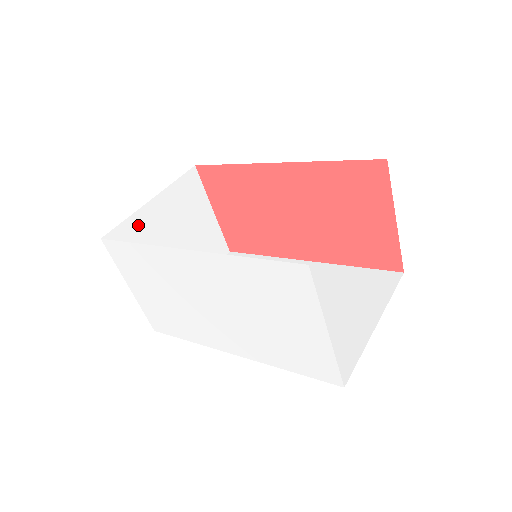
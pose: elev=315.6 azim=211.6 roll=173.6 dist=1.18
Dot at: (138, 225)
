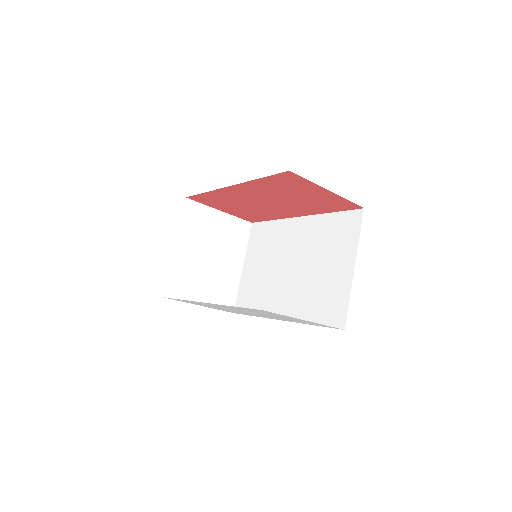
Dot at: (178, 269)
